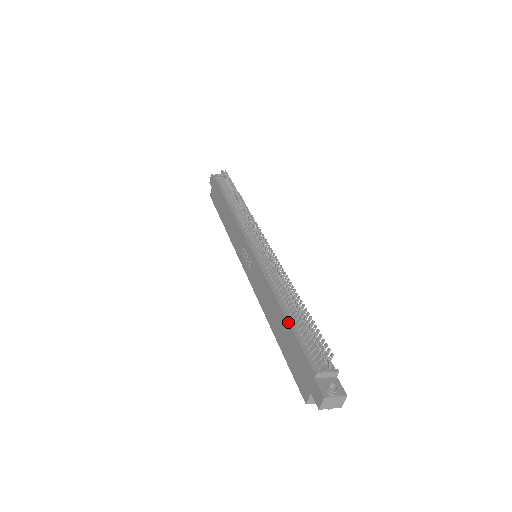
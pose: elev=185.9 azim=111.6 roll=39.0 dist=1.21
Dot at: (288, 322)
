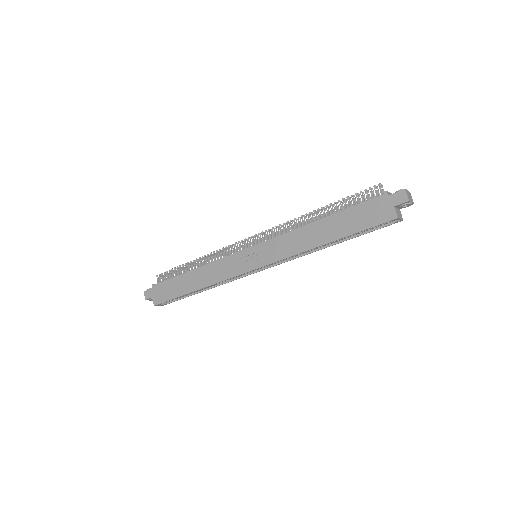
Dot at: (335, 213)
